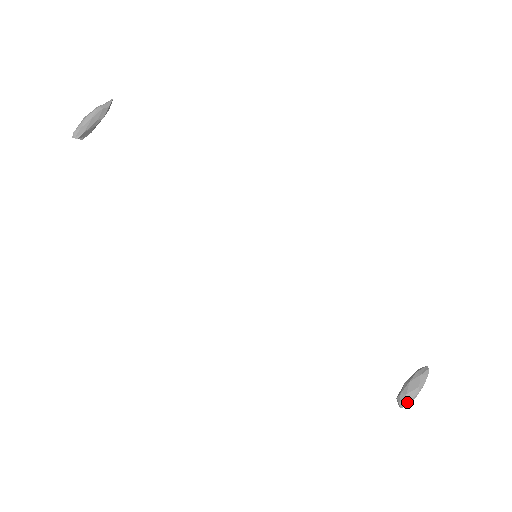
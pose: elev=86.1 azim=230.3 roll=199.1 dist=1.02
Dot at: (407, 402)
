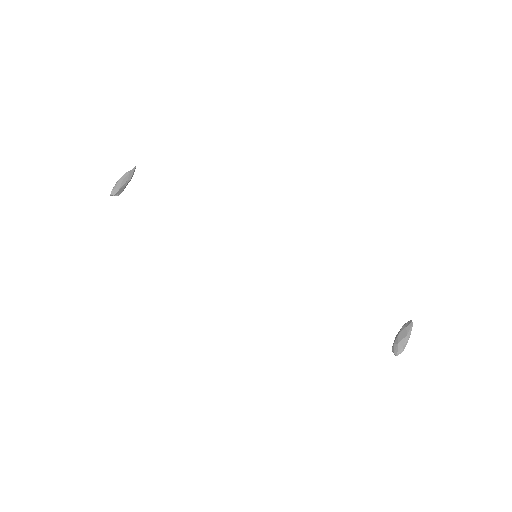
Dot at: (400, 350)
